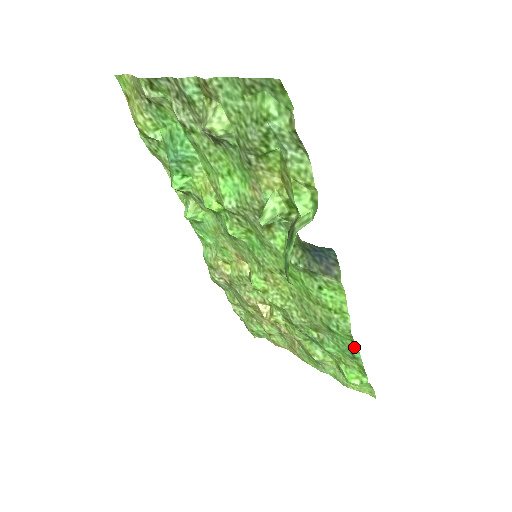
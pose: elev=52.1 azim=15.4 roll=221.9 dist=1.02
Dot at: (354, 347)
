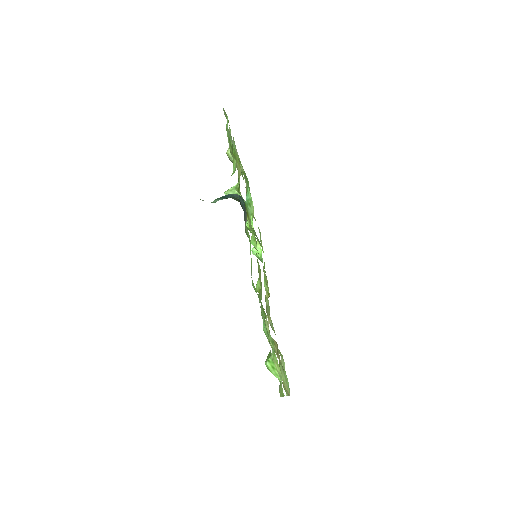
Dot at: occluded
